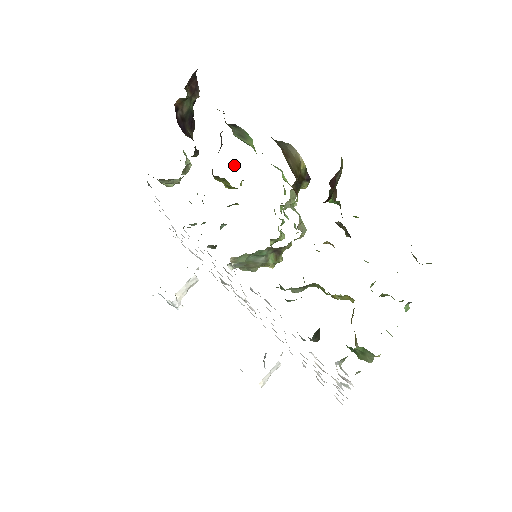
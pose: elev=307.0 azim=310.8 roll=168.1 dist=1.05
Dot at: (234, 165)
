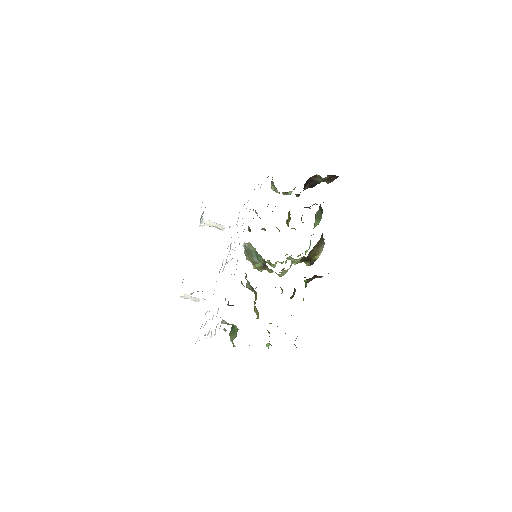
Dot at: occluded
